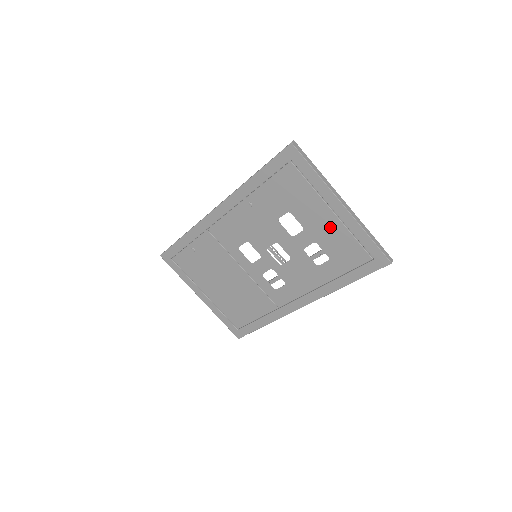
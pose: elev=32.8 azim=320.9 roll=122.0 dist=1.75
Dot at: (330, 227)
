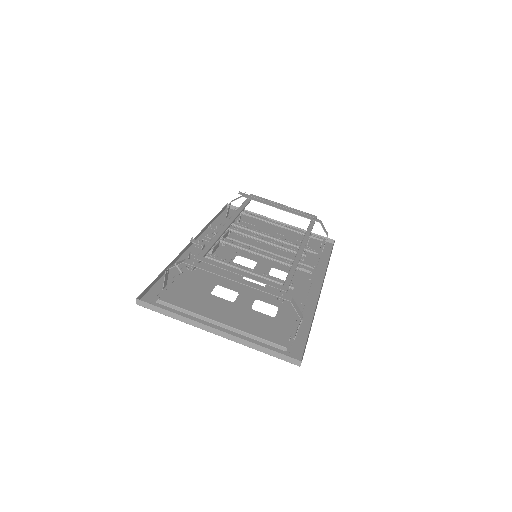
Dot at: (238, 322)
